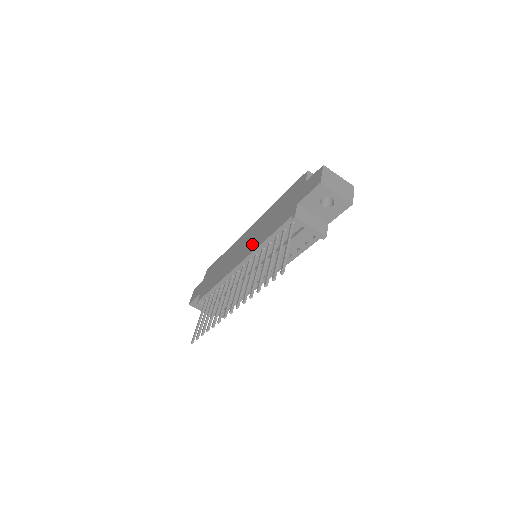
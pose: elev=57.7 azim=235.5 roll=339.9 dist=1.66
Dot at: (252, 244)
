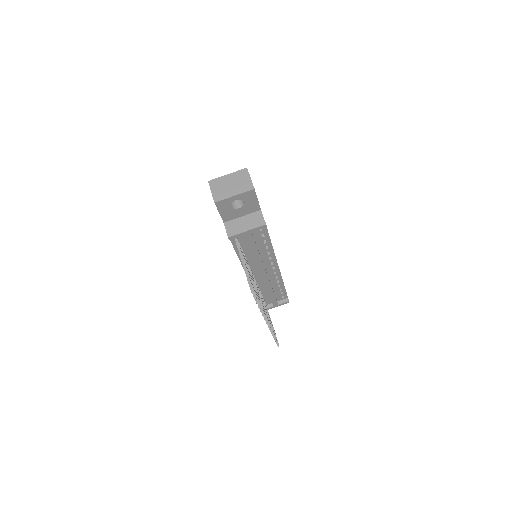
Dot at: occluded
